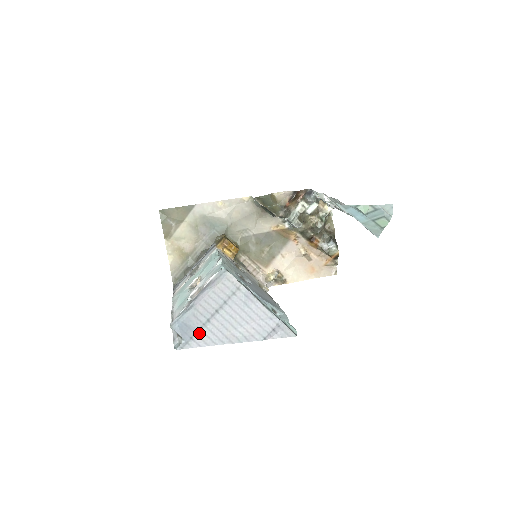
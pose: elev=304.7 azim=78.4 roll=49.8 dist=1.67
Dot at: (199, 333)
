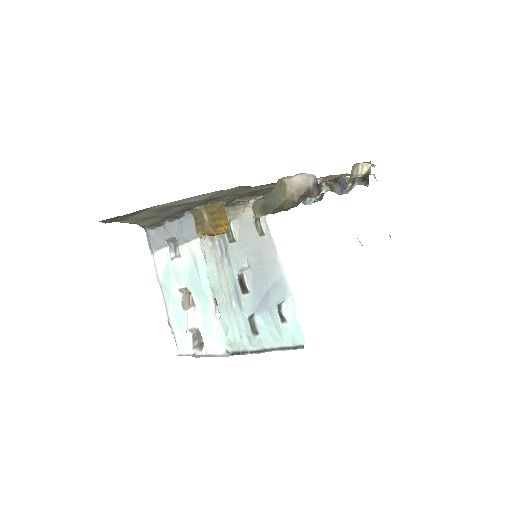
Dot at: occluded
